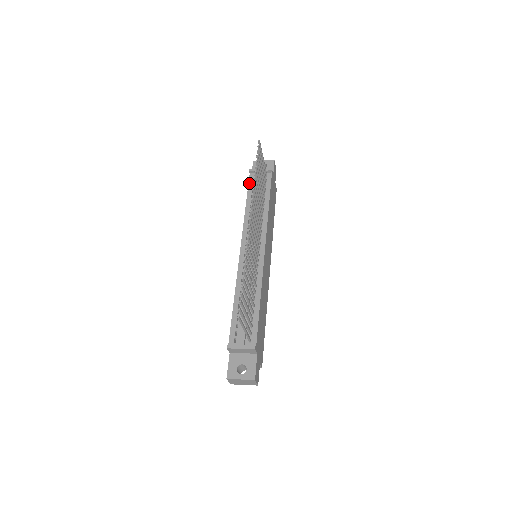
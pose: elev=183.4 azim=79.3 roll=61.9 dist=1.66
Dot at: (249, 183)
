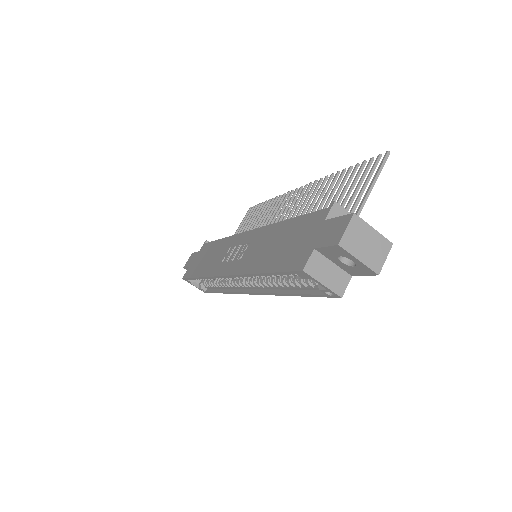
Dot at: occluded
